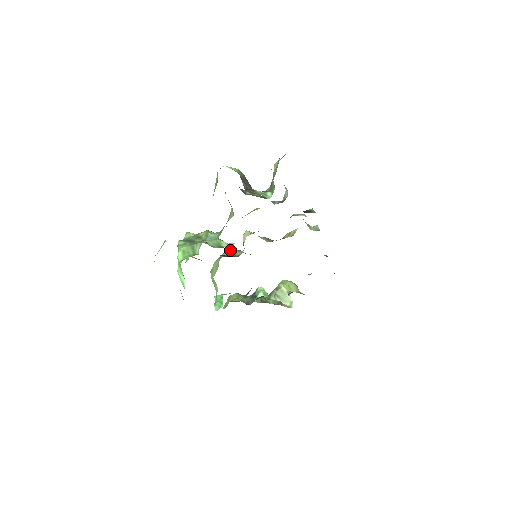
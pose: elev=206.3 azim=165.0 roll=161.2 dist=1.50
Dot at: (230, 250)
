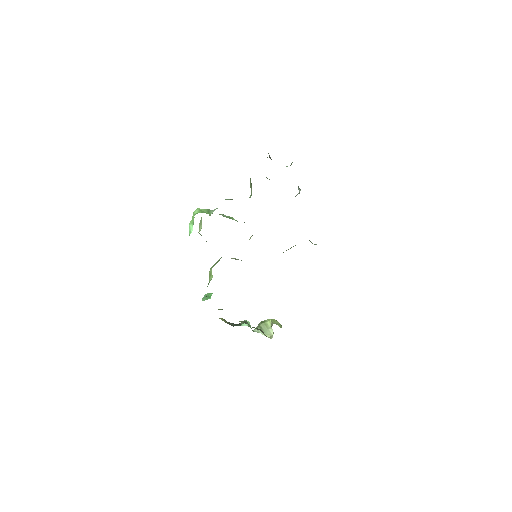
Dot at: (234, 258)
